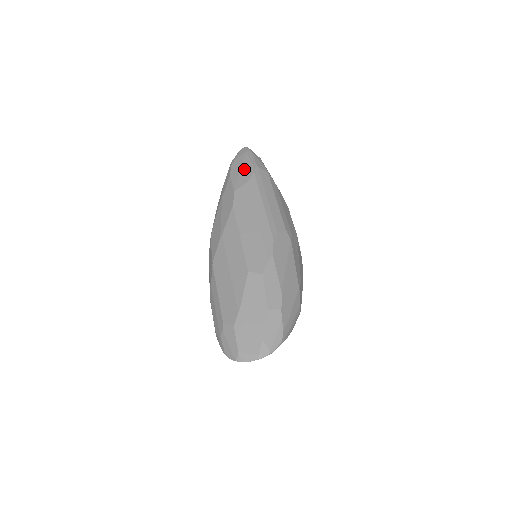
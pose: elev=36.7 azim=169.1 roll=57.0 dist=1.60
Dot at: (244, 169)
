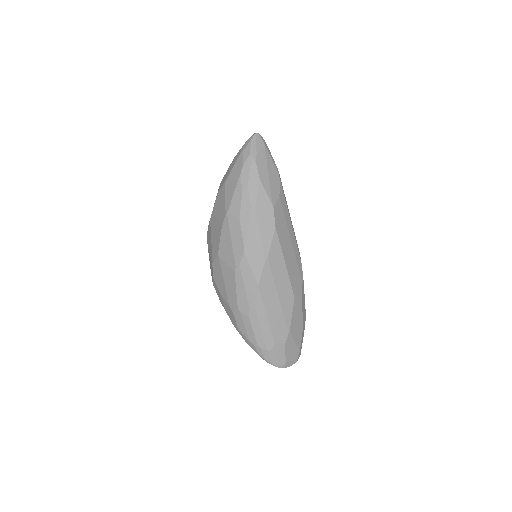
Dot at: (272, 174)
